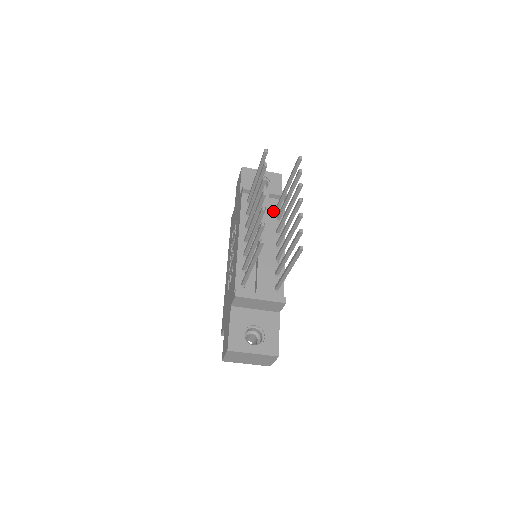
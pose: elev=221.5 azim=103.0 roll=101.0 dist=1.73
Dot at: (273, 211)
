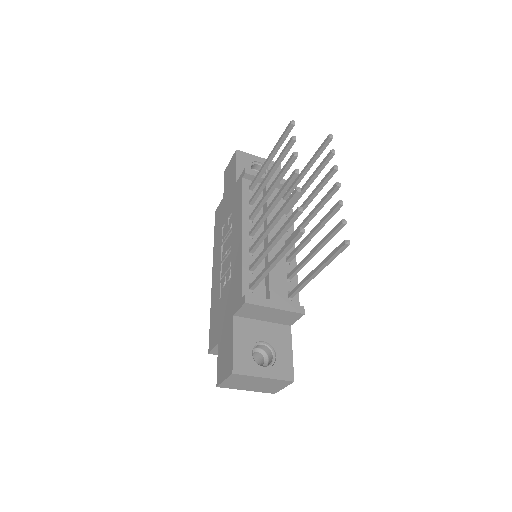
Dot at: (279, 203)
